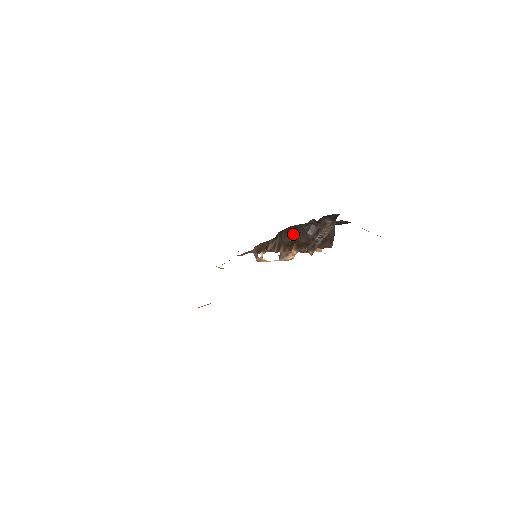
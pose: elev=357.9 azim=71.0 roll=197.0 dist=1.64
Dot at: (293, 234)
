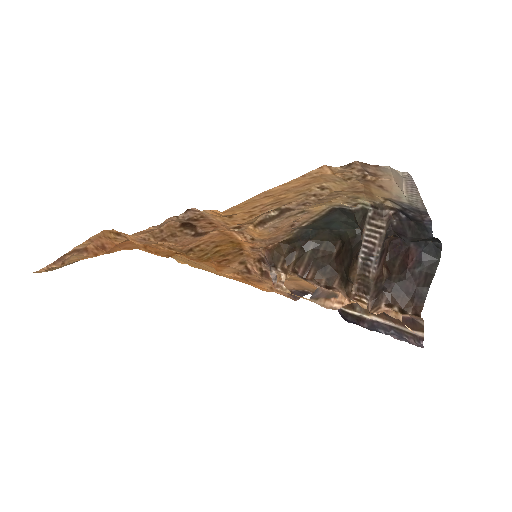
Dot at: (338, 254)
